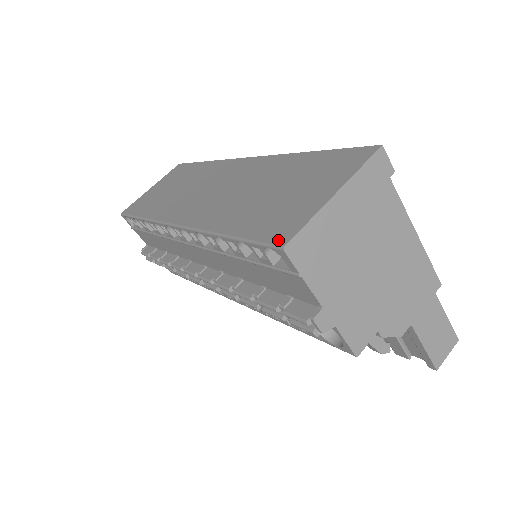
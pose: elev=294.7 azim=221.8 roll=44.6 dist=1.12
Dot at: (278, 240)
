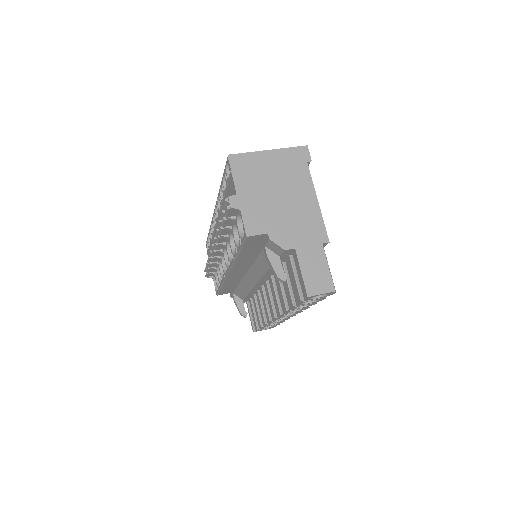
Dot at: occluded
